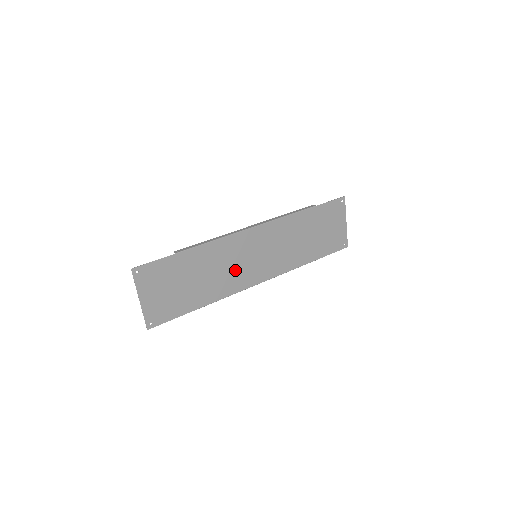
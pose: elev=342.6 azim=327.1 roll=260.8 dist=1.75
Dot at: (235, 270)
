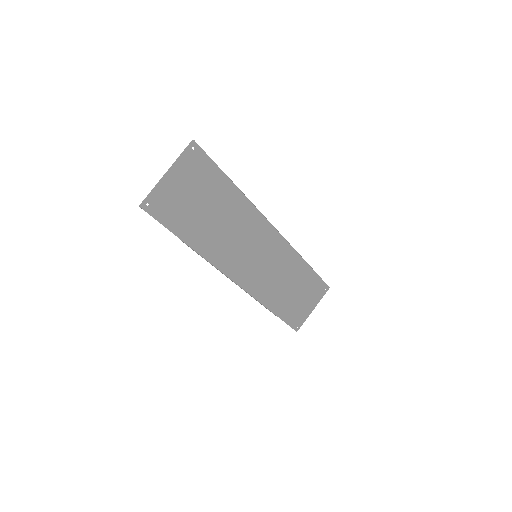
Dot at: (236, 247)
